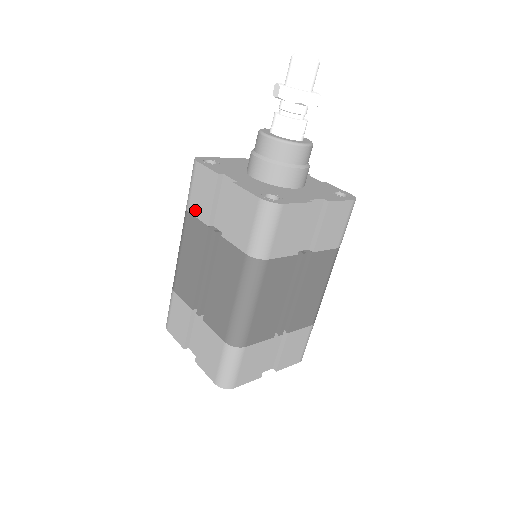
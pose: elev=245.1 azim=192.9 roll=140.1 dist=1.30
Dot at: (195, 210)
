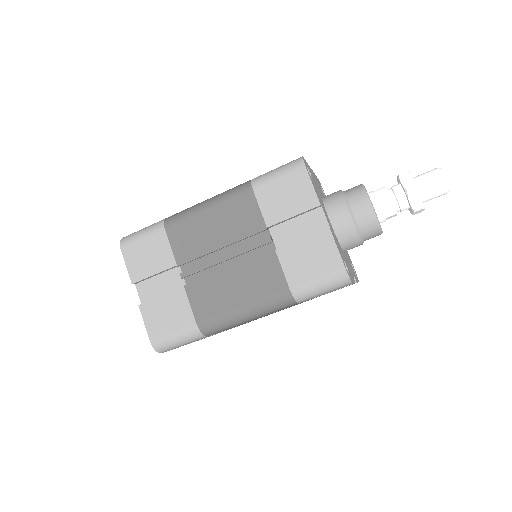
Dot at: (264, 200)
